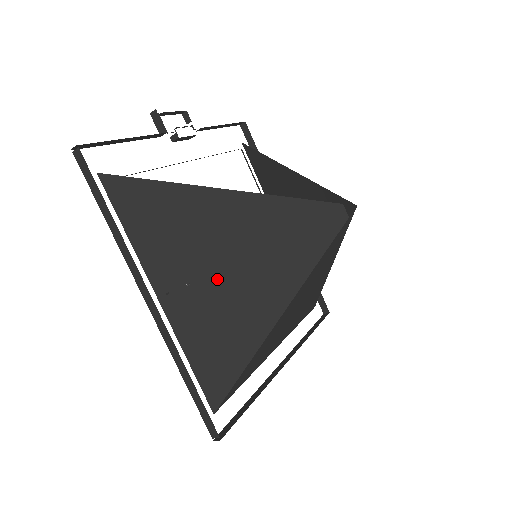
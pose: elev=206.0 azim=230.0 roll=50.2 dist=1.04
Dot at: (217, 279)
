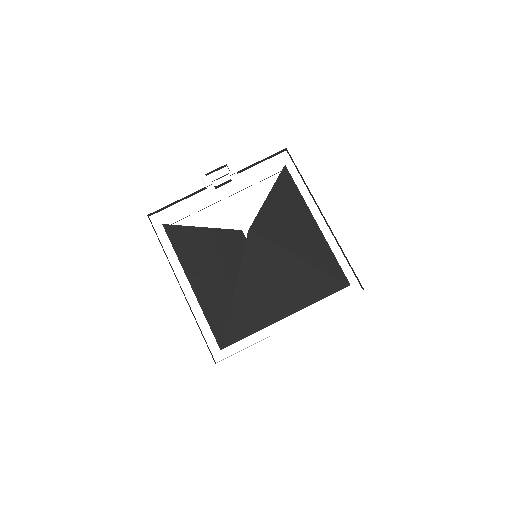
Dot at: (206, 276)
